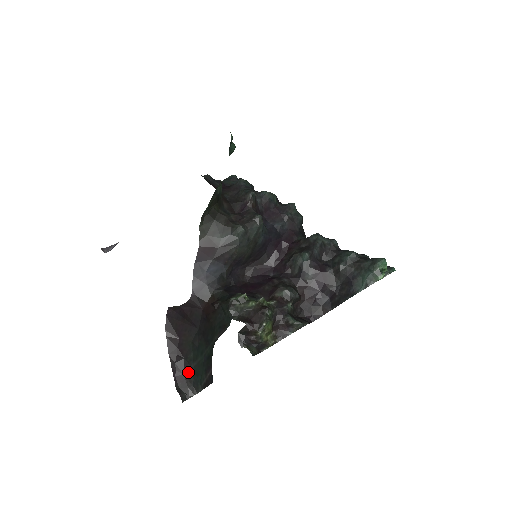
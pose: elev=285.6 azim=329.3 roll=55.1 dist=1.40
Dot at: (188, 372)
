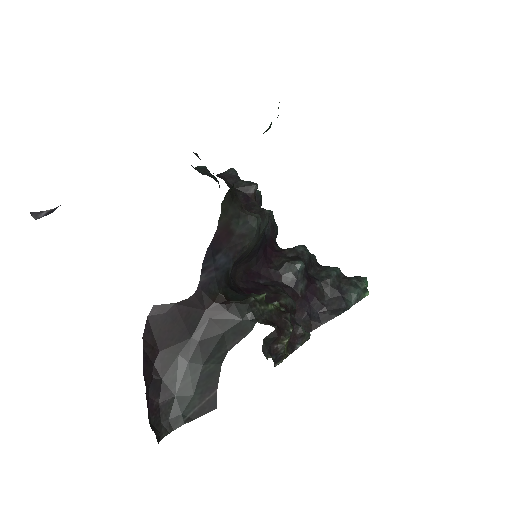
Dot at: (166, 399)
